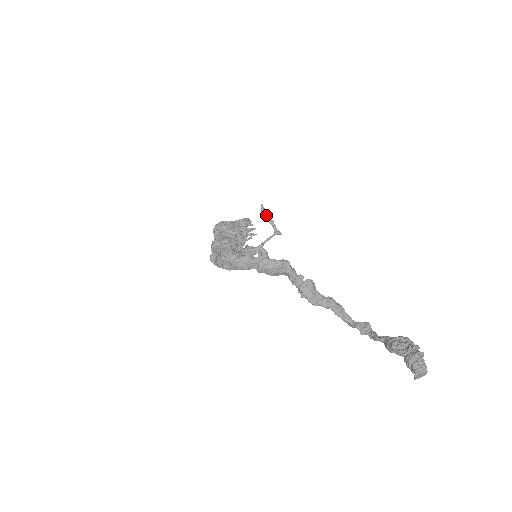
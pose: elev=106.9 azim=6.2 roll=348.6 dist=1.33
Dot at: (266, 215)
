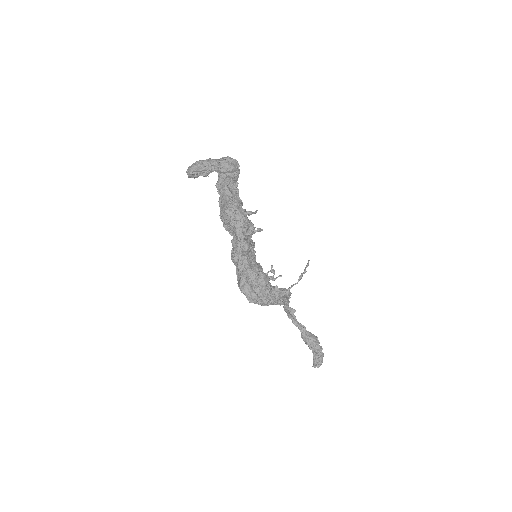
Dot at: occluded
